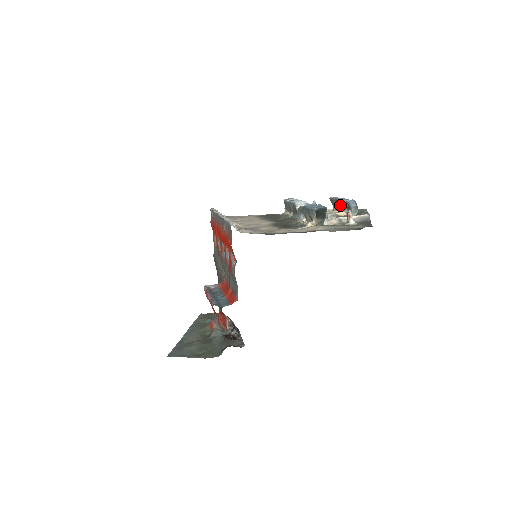
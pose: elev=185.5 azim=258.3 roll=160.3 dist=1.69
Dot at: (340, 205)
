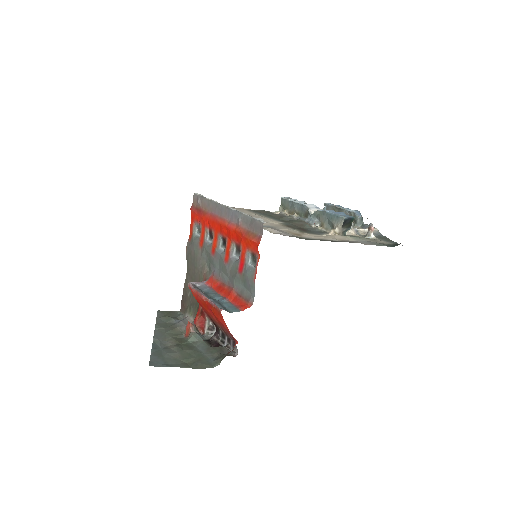
Dot at: occluded
